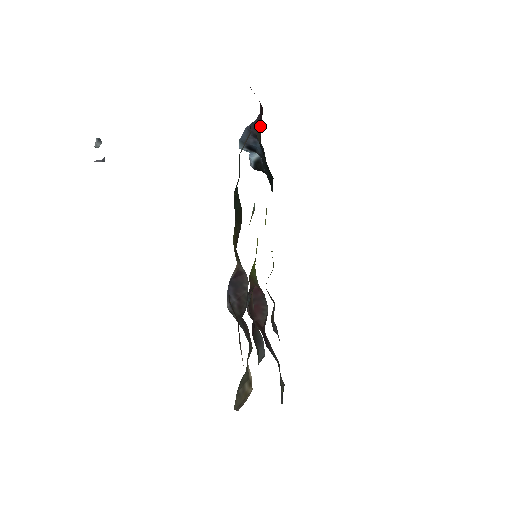
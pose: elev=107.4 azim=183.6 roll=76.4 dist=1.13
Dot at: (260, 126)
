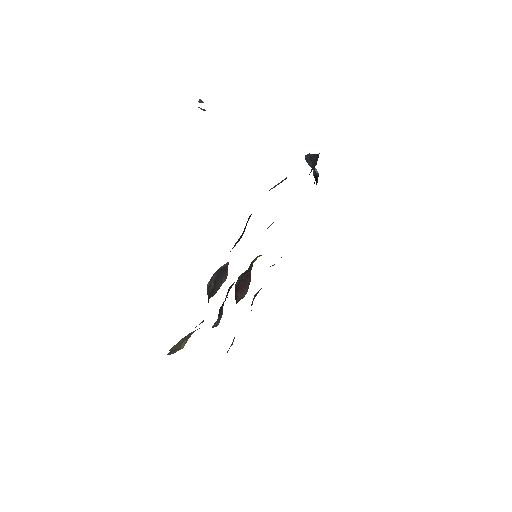
Dot at: occluded
